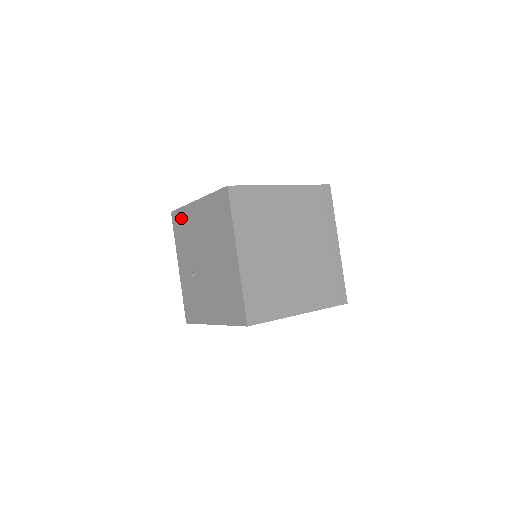
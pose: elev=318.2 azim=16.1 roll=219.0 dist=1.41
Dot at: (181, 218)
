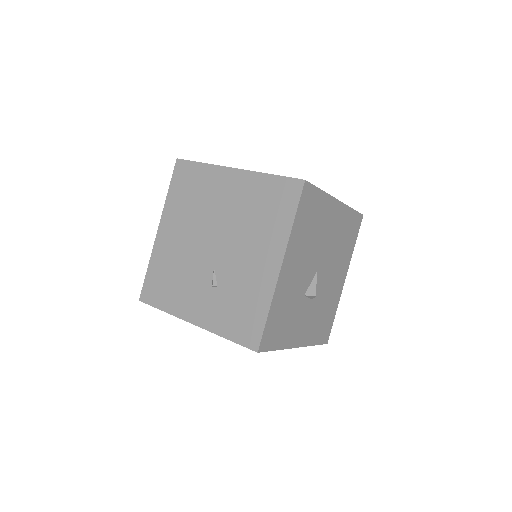
Dot at: (155, 277)
